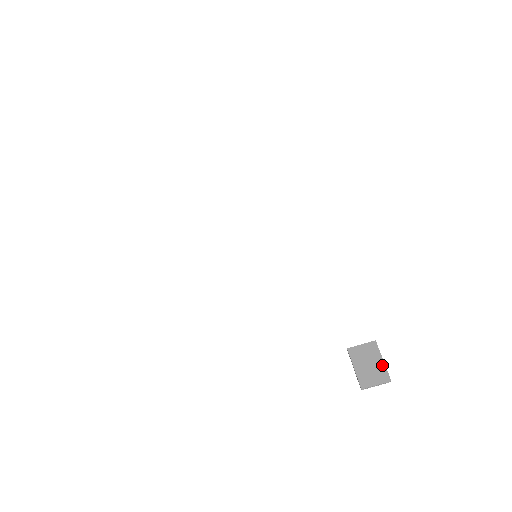
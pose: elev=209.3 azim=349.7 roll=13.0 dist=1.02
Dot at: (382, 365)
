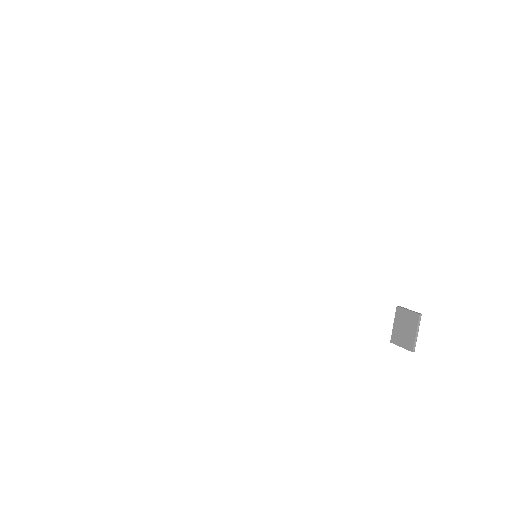
Dot at: (413, 336)
